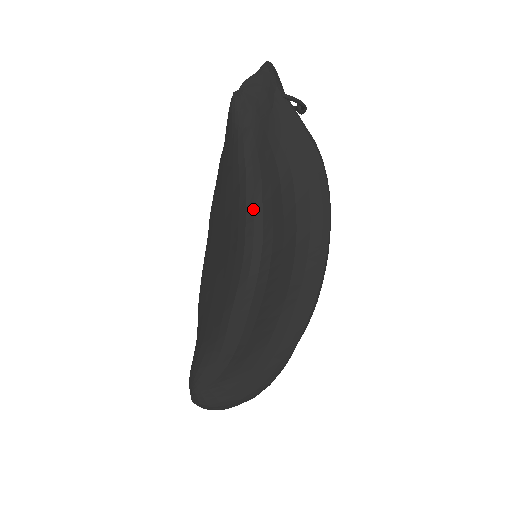
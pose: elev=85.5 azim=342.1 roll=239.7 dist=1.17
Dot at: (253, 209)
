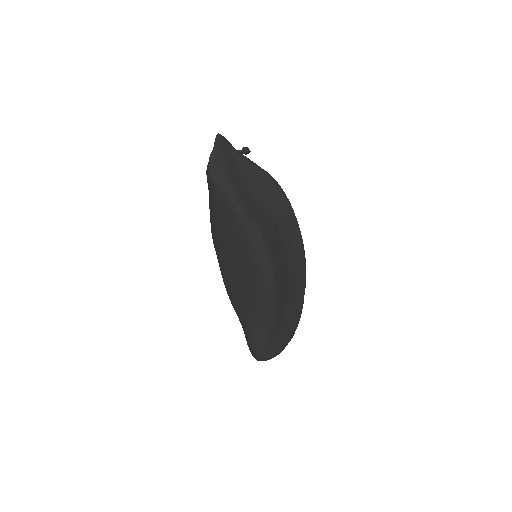
Dot at: (254, 235)
